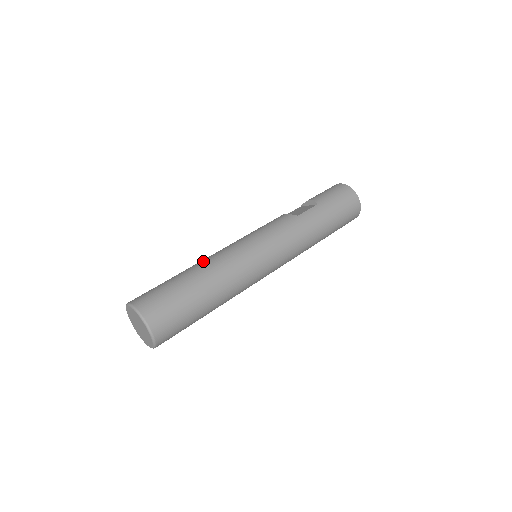
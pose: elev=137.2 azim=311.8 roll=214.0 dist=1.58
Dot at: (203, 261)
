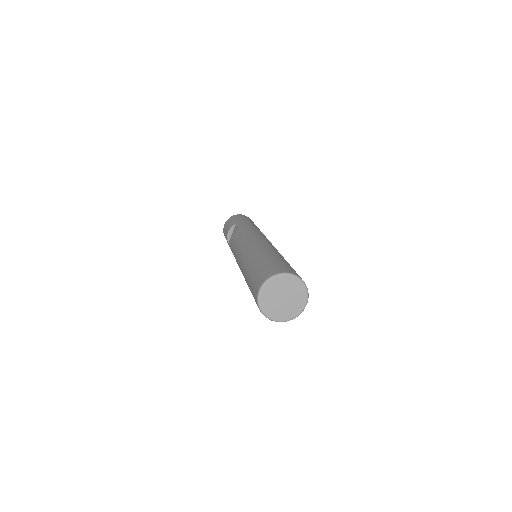
Dot at: (245, 262)
